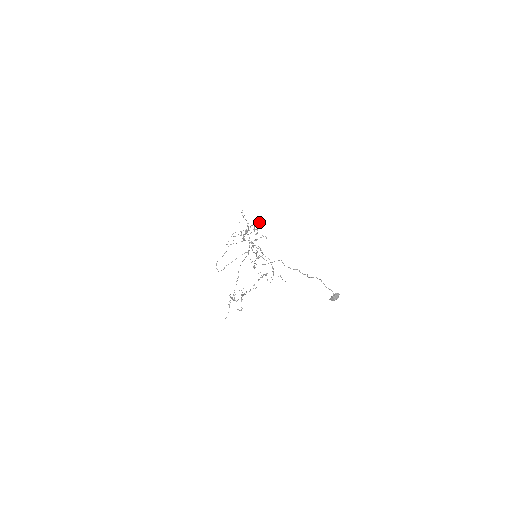
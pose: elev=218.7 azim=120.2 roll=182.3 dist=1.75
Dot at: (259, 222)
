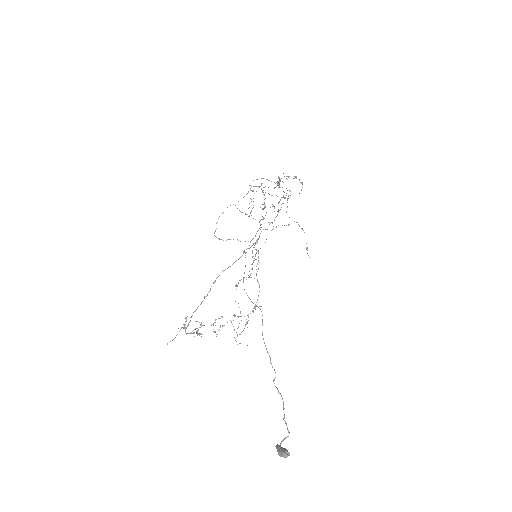
Dot at: occluded
